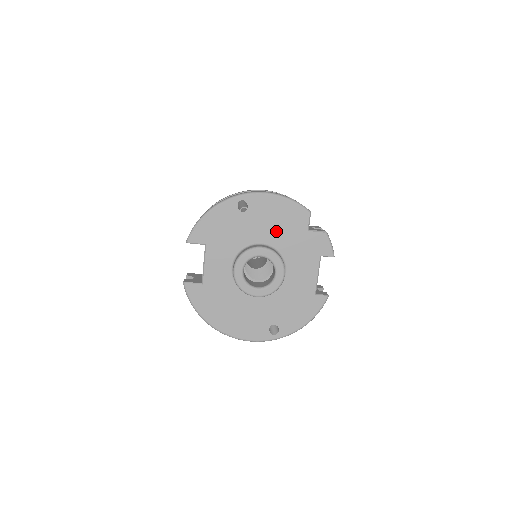
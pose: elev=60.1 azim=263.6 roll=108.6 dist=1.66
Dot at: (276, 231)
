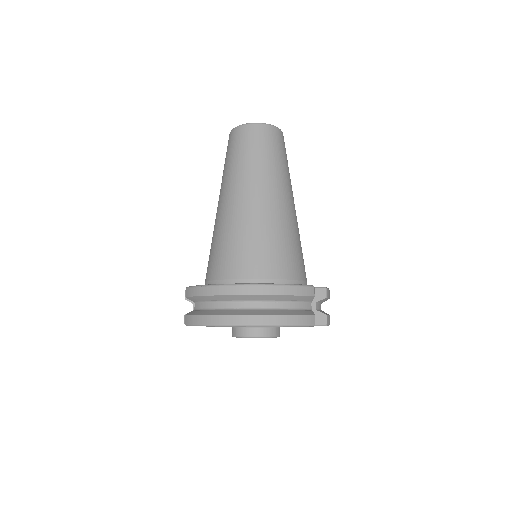
Dot at: occluded
